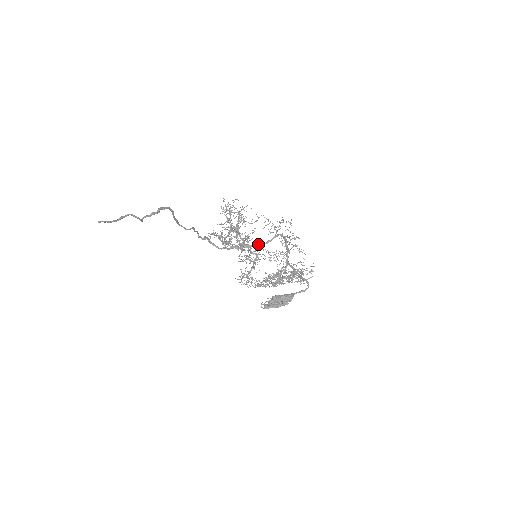
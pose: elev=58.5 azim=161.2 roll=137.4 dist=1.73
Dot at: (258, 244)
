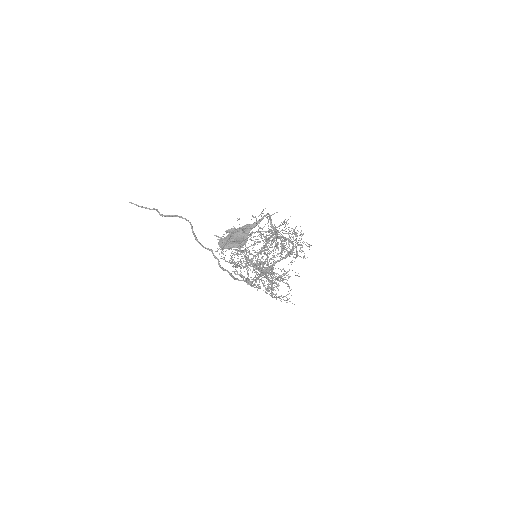
Dot at: occluded
